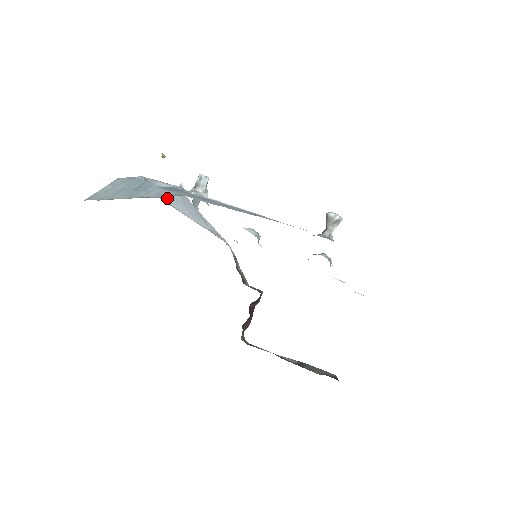
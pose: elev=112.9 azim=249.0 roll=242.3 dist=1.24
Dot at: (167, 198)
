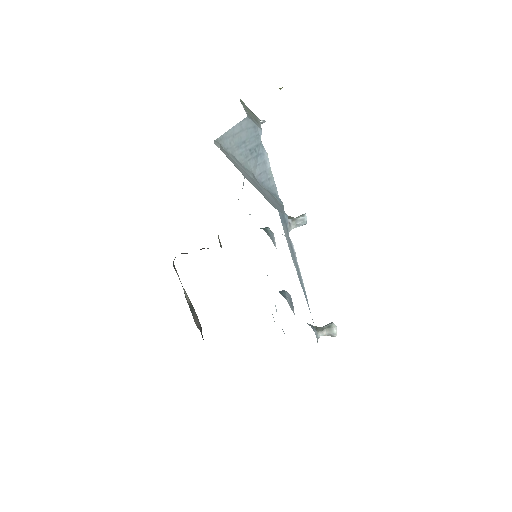
Dot at: occluded
